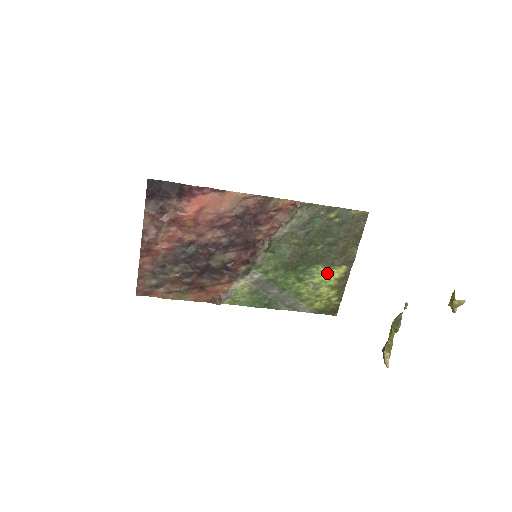
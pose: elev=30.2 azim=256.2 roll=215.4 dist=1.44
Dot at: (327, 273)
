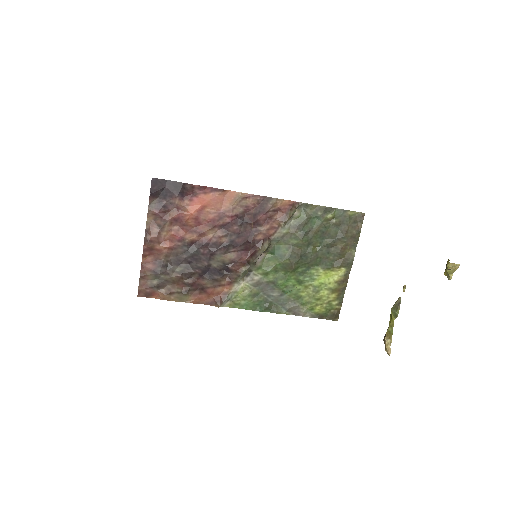
Dot at: (326, 275)
